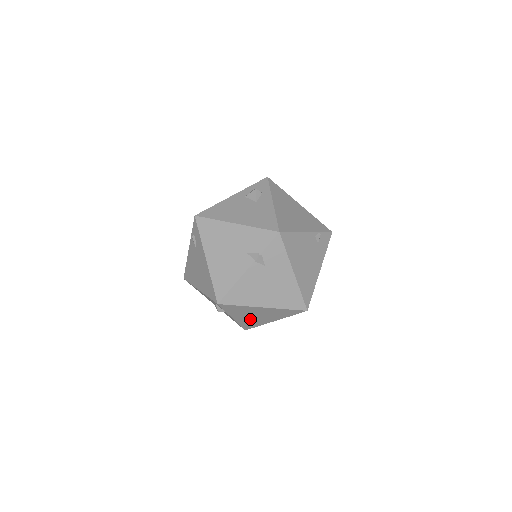
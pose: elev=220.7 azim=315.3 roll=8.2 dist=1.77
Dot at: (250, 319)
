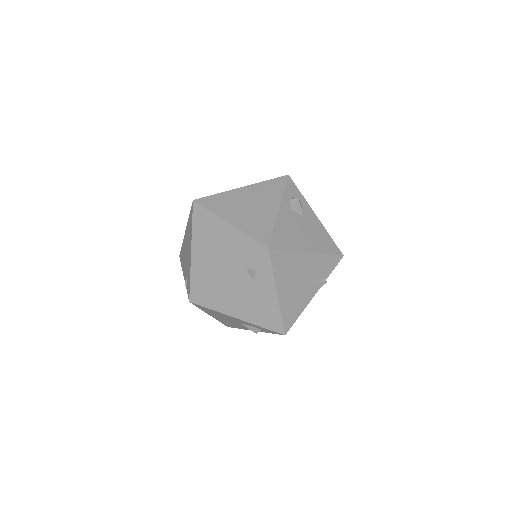
Dot at: occluded
